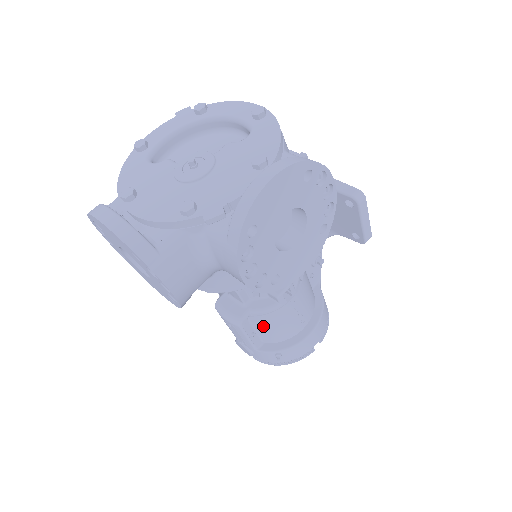
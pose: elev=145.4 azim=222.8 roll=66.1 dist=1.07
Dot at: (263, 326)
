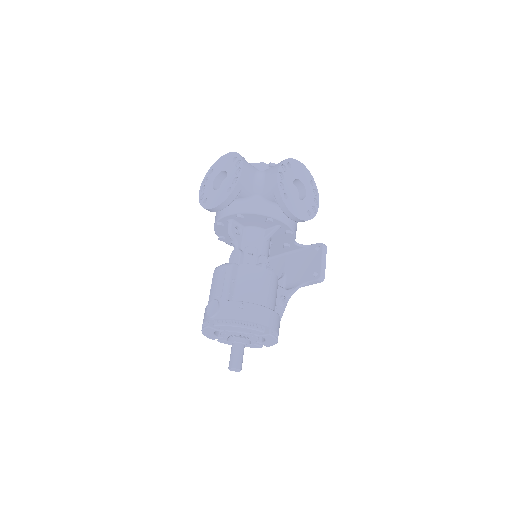
Dot at: (244, 277)
